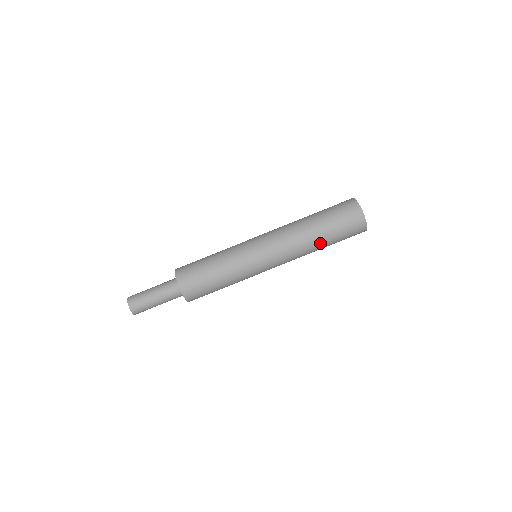
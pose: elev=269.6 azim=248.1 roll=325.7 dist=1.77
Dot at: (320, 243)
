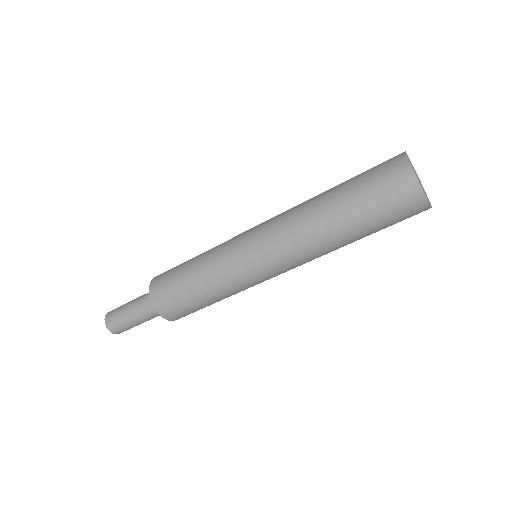
Dot at: occluded
